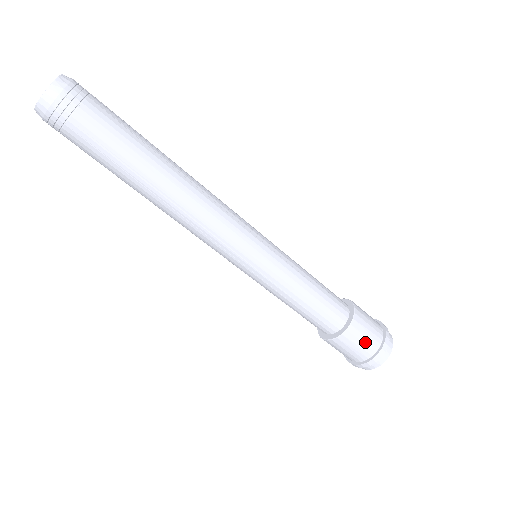
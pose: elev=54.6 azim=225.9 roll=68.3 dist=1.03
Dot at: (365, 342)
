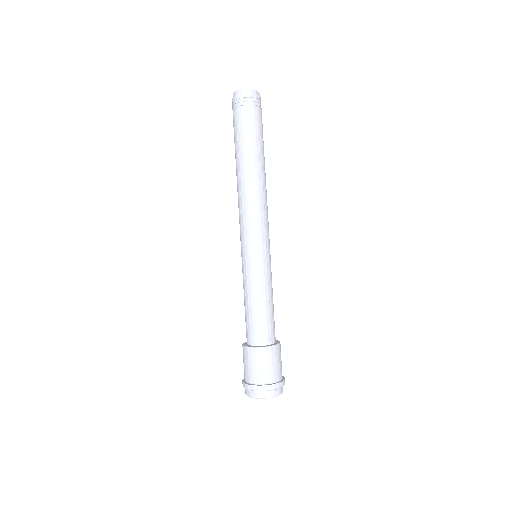
Dot at: (259, 369)
